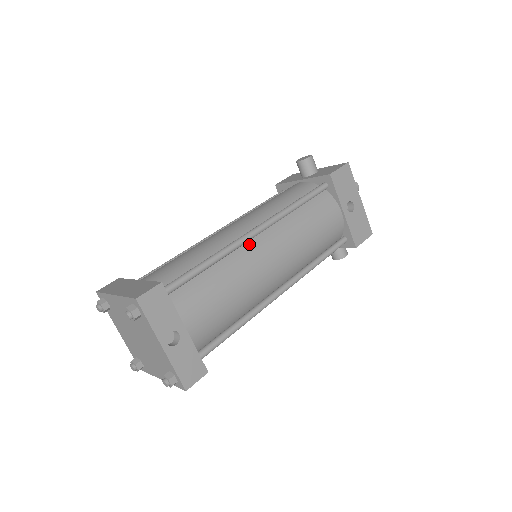
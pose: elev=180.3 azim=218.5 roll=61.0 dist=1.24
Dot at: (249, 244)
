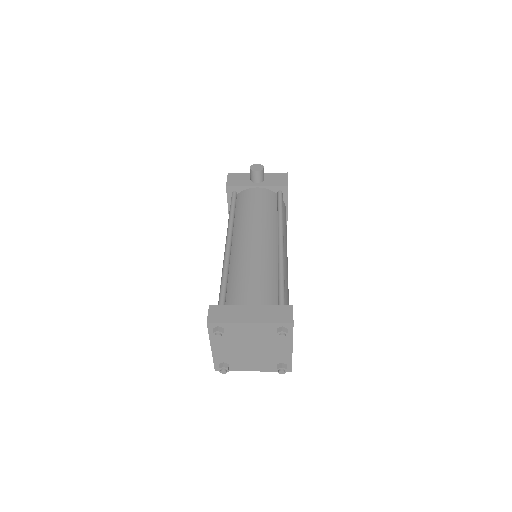
Dot at: occluded
